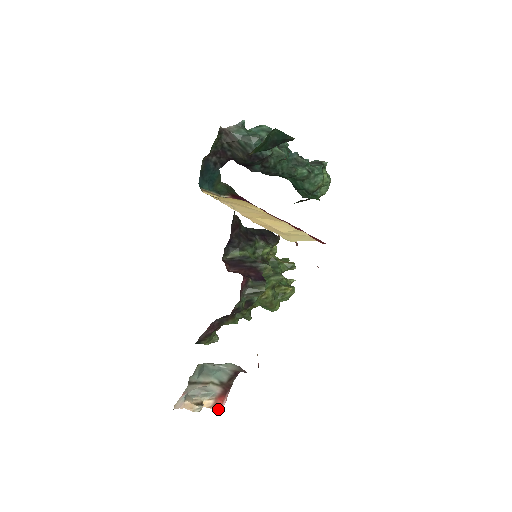
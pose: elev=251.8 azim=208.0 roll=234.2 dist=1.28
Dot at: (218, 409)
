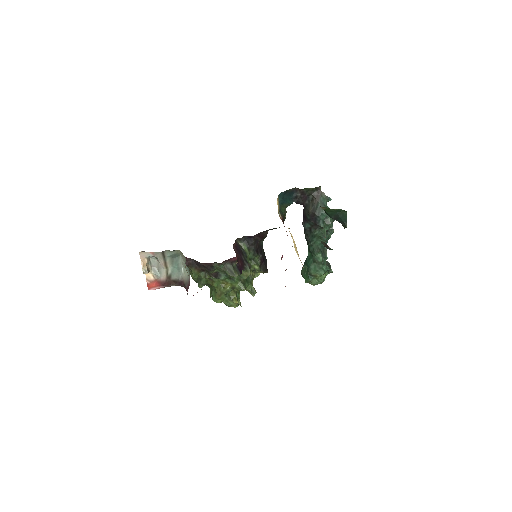
Dot at: (148, 287)
